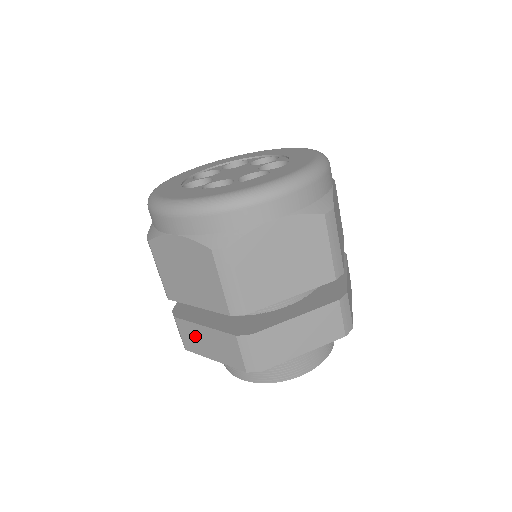
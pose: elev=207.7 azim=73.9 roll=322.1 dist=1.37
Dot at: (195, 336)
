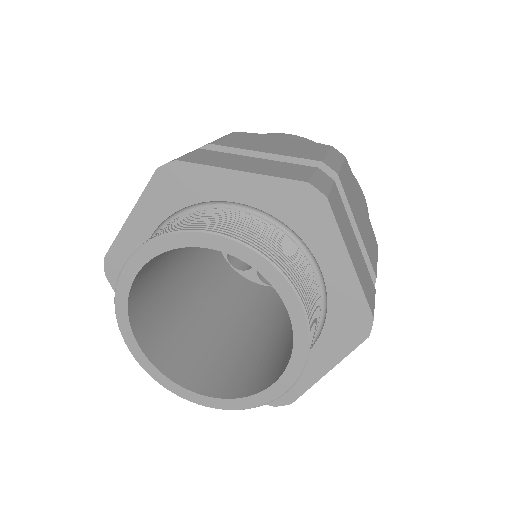
Dot at: (225, 158)
